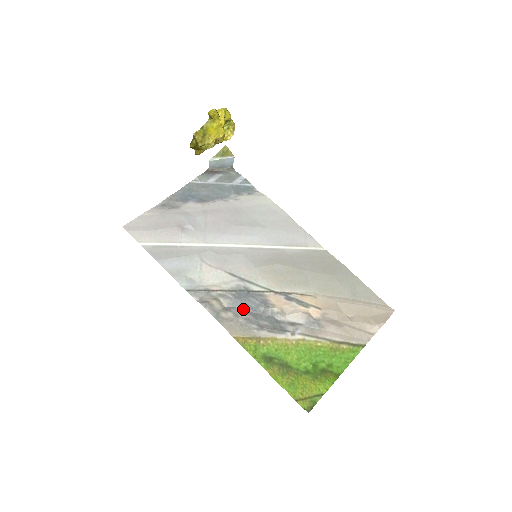
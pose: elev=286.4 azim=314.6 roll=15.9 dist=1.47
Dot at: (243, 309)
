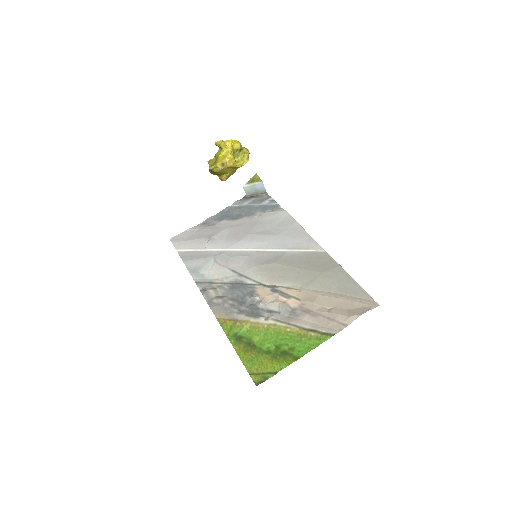
Dot at: (233, 298)
